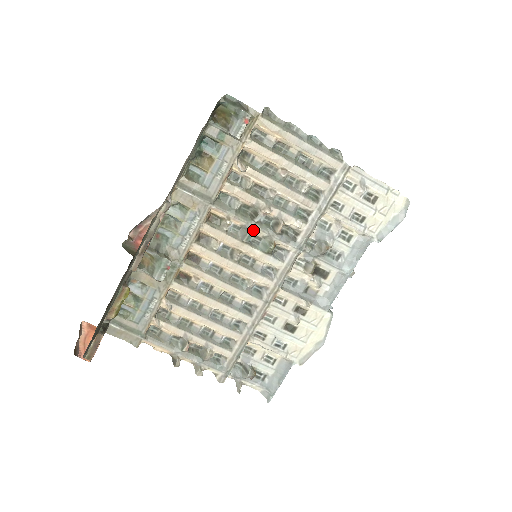
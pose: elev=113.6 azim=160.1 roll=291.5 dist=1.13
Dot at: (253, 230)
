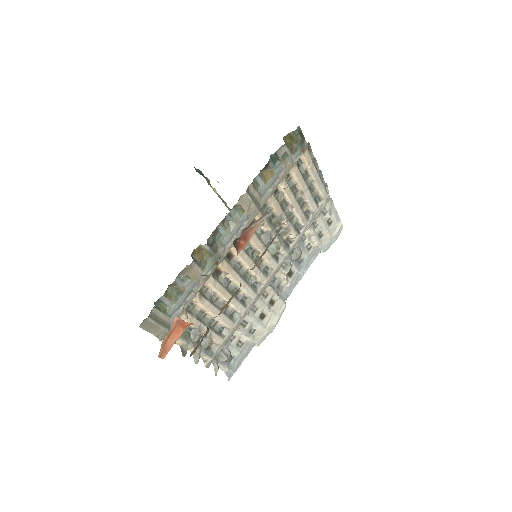
Dot at: (272, 236)
